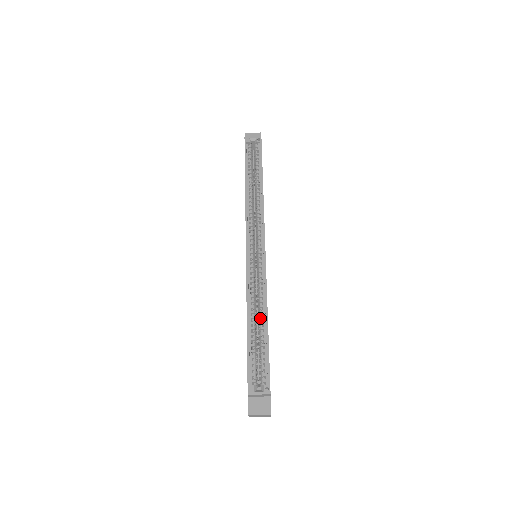
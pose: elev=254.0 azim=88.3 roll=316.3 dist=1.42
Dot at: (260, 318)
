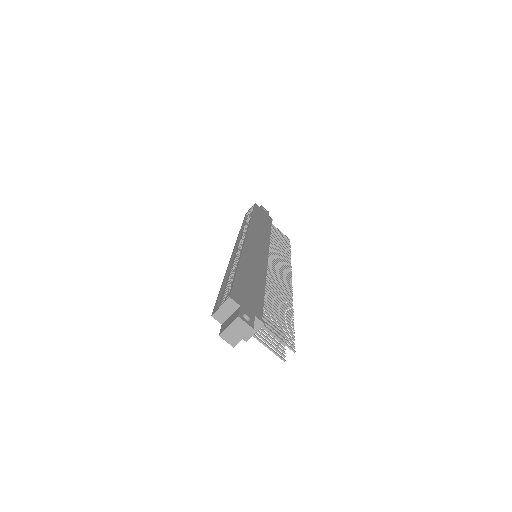
Dot at: occluded
